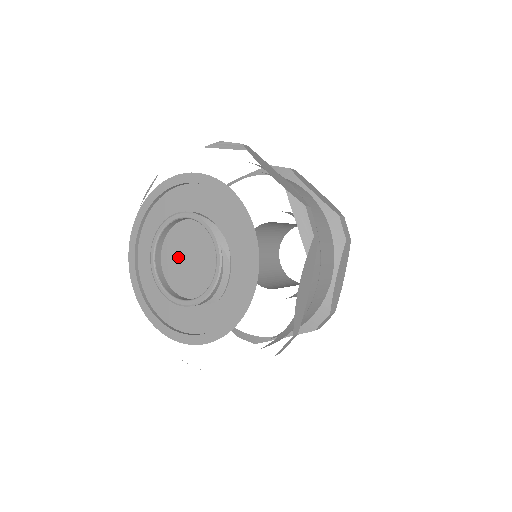
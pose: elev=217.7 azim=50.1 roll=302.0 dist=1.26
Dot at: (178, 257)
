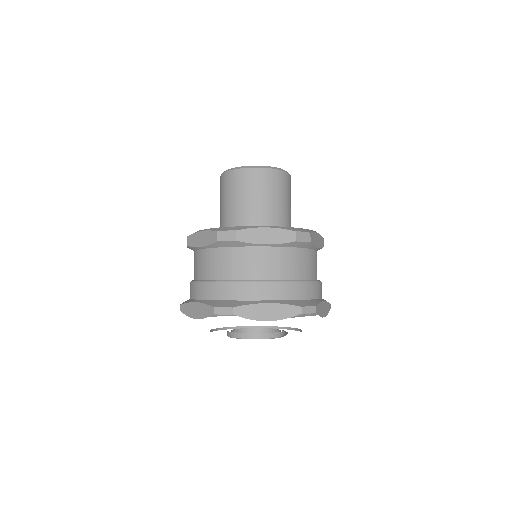
Dot at: occluded
